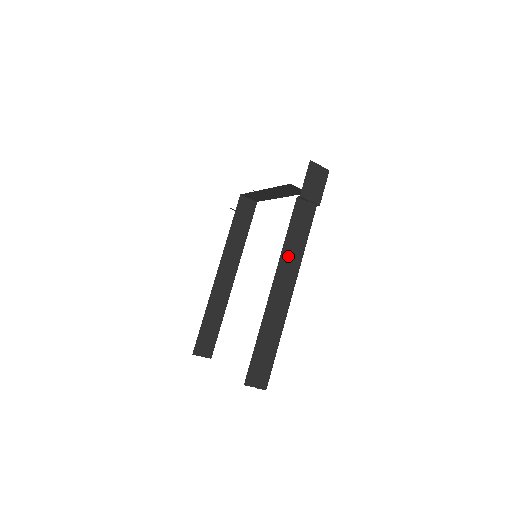
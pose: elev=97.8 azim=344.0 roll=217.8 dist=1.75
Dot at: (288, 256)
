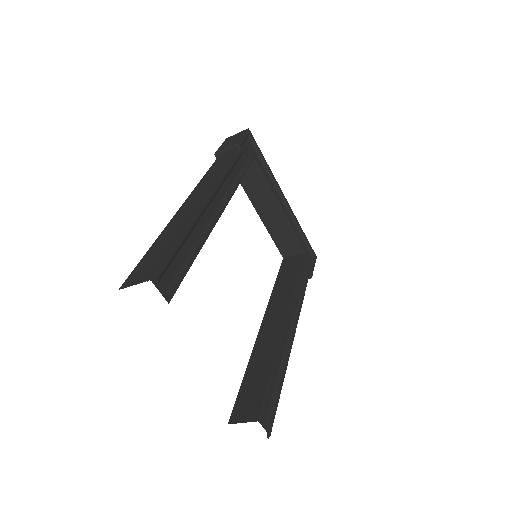
Dot at: occluded
